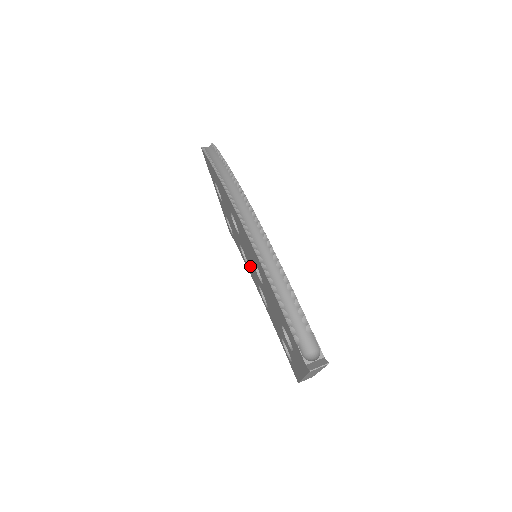
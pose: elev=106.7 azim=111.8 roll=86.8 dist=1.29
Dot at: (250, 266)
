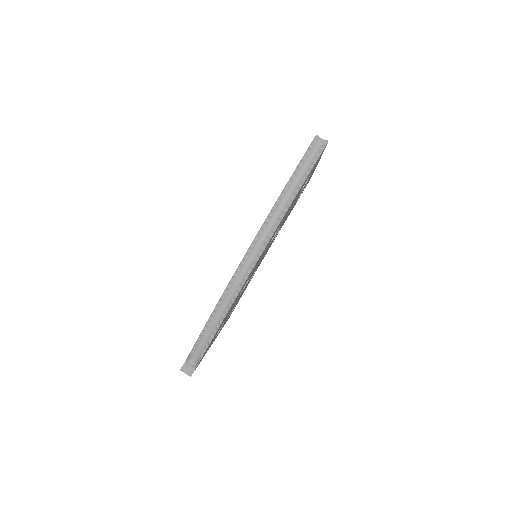
Dot at: occluded
